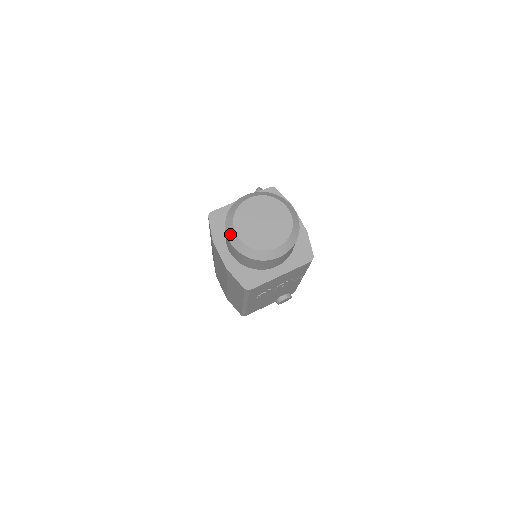
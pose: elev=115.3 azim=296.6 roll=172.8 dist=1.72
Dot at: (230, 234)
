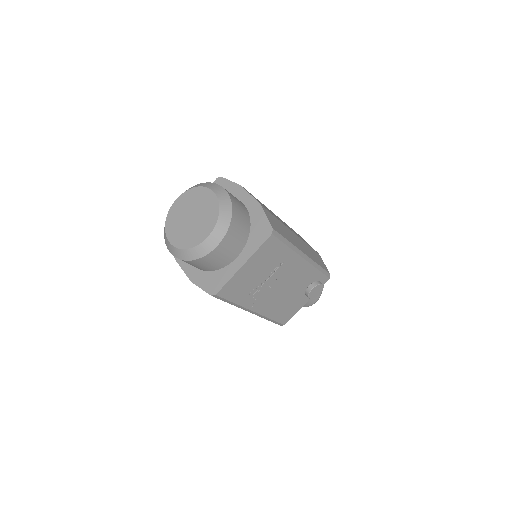
Dot at: (167, 245)
